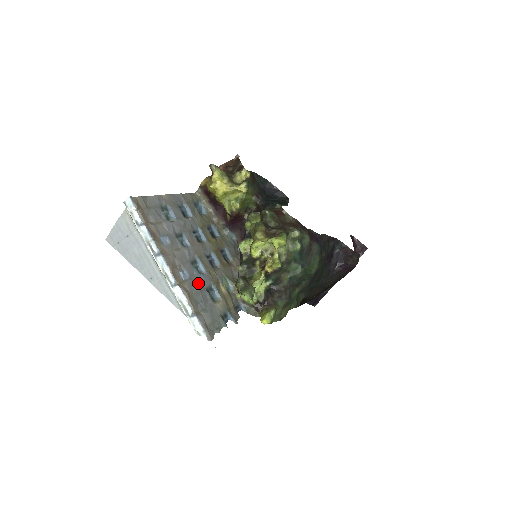
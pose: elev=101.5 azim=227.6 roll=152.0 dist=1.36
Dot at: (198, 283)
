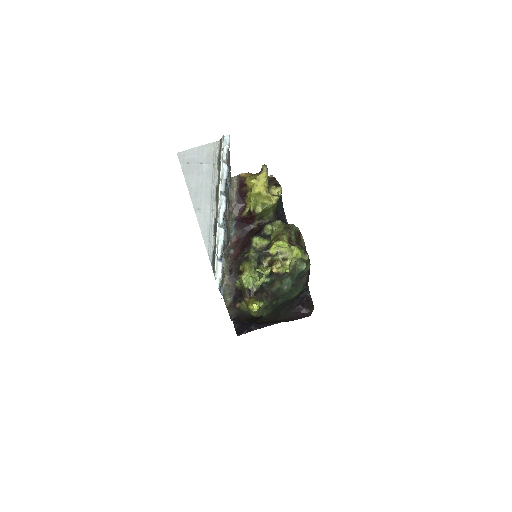
Dot at: occluded
